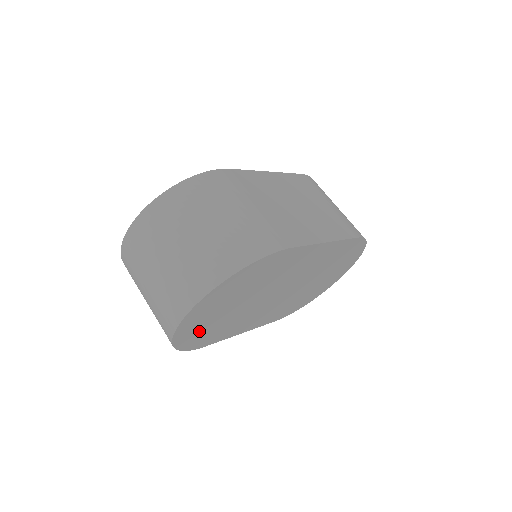
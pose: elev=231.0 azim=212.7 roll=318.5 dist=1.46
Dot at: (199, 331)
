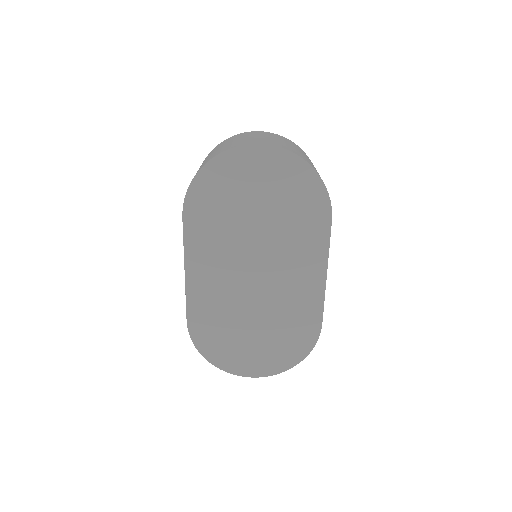
Dot at: (224, 184)
